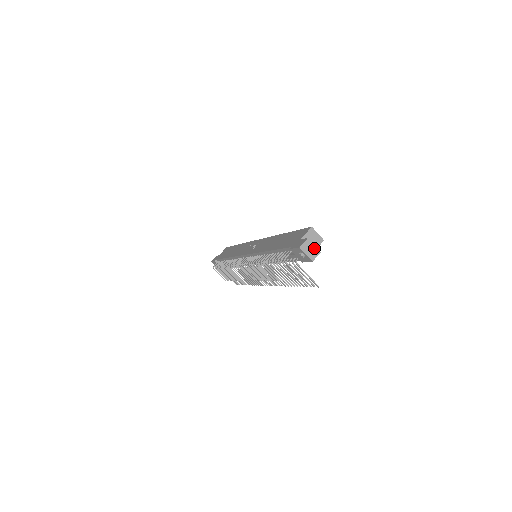
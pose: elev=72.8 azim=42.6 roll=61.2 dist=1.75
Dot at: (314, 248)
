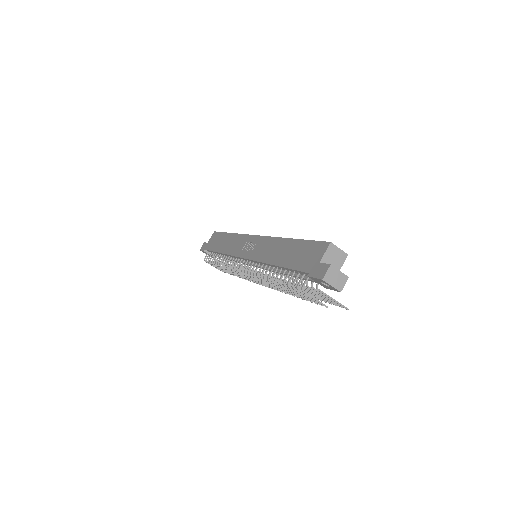
Dot at: (340, 275)
